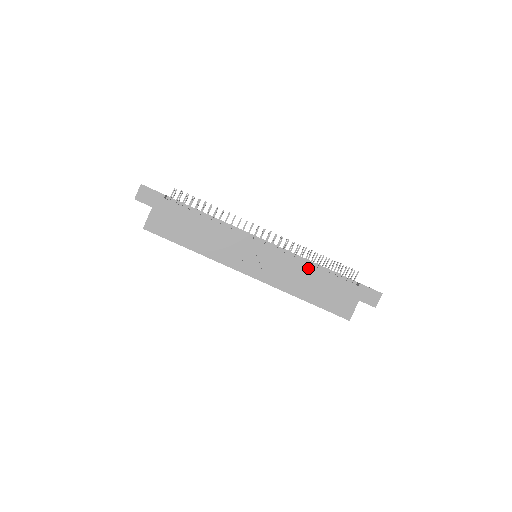
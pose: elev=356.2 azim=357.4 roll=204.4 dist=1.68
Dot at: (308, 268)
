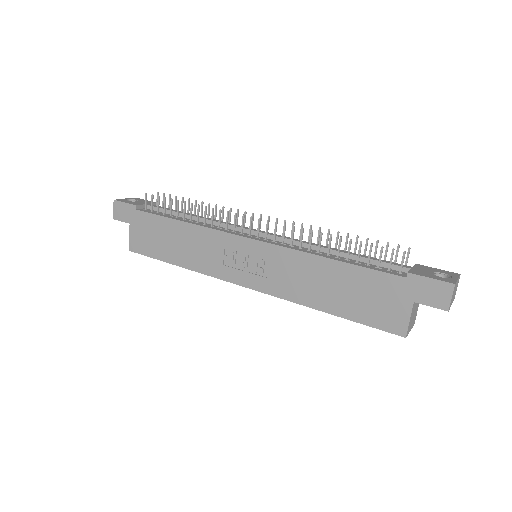
Dot at: (318, 262)
